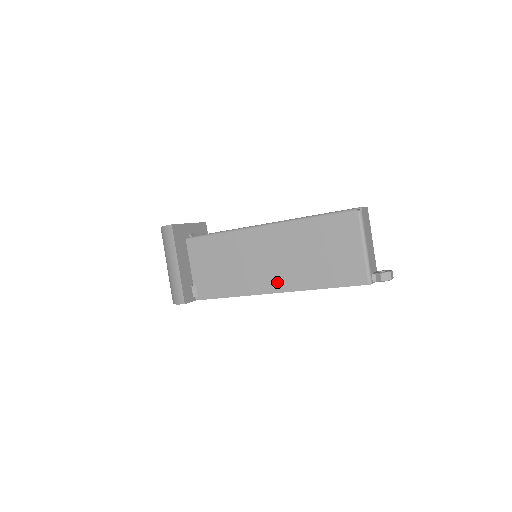
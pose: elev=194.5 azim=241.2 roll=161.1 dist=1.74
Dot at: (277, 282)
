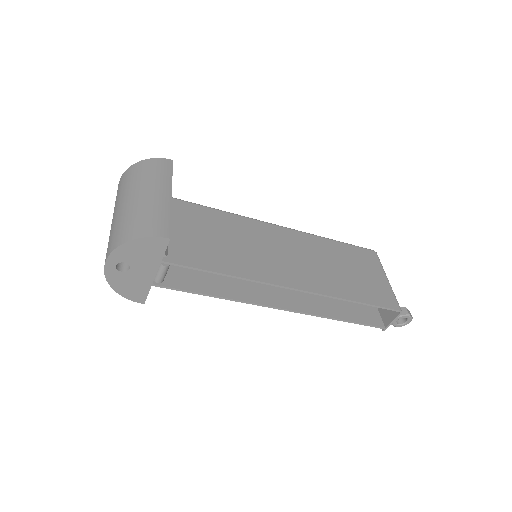
Dot at: (299, 278)
